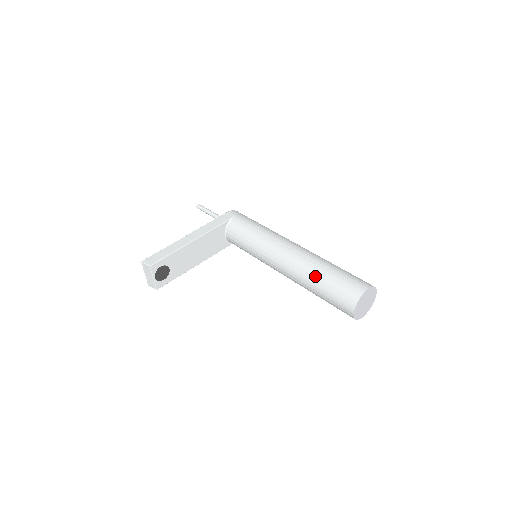
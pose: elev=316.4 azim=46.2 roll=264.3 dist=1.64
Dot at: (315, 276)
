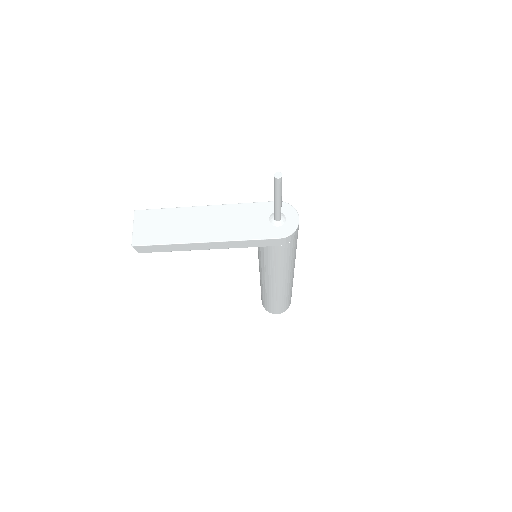
Dot at: (265, 296)
